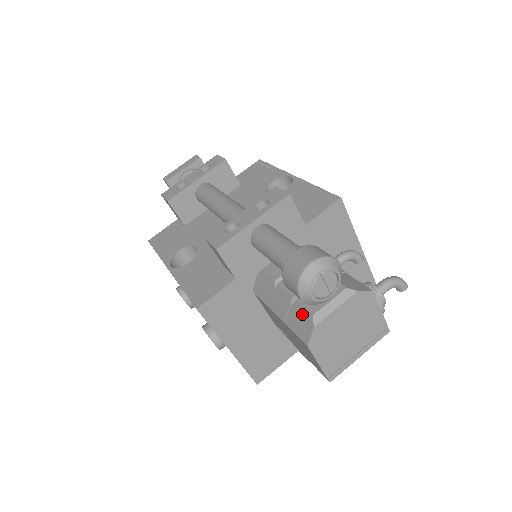
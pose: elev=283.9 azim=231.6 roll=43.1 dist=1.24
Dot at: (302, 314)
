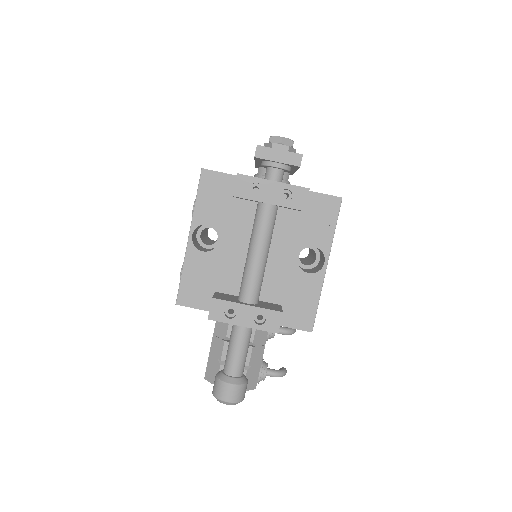
Dot at: (215, 372)
